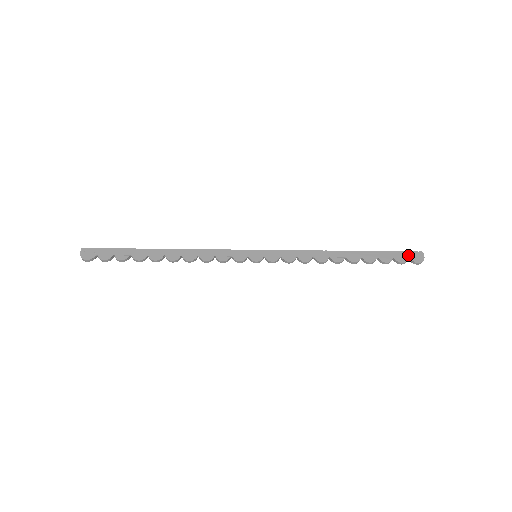
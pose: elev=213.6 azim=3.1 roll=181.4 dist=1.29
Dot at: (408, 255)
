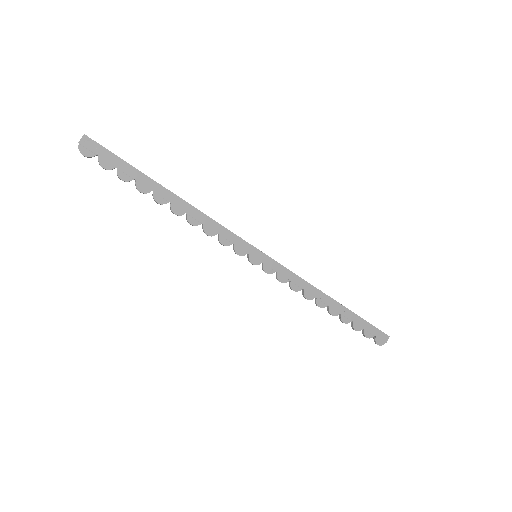
Dot at: (377, 333)
